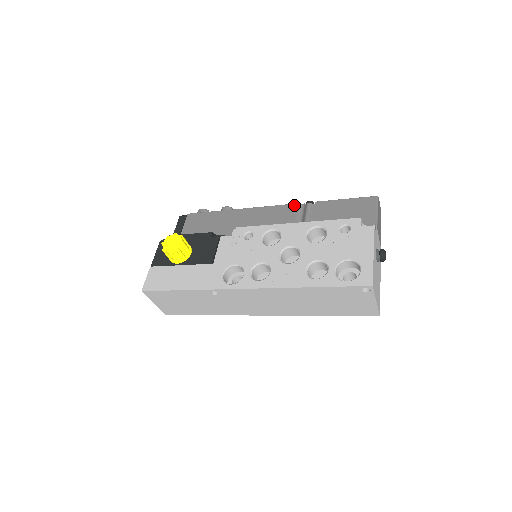
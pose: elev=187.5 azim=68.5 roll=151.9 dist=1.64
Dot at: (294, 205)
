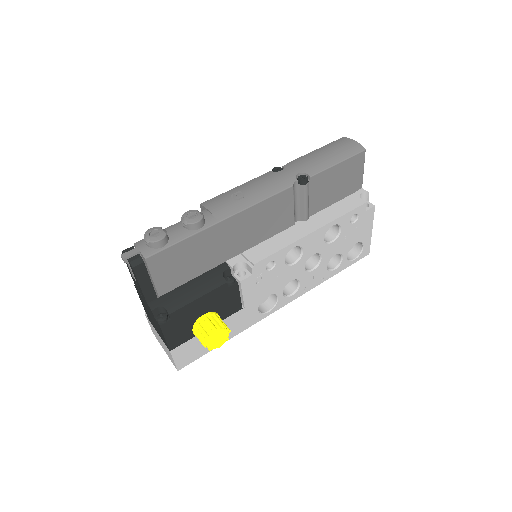
Dot at: (289, 190)
